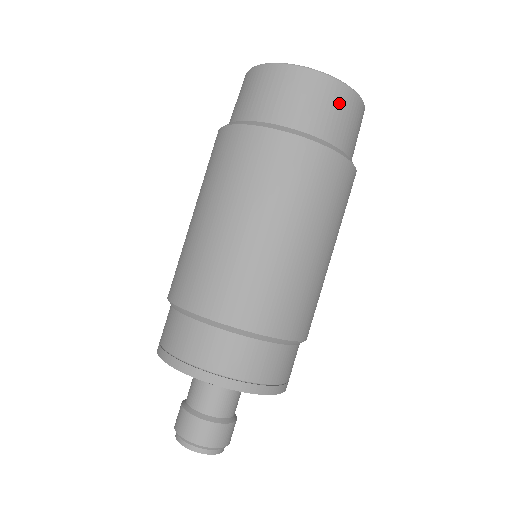
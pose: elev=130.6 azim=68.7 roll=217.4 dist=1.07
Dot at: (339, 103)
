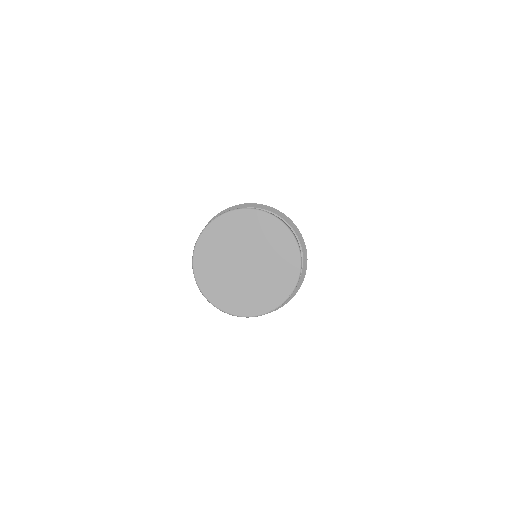
Dot at: occluded
